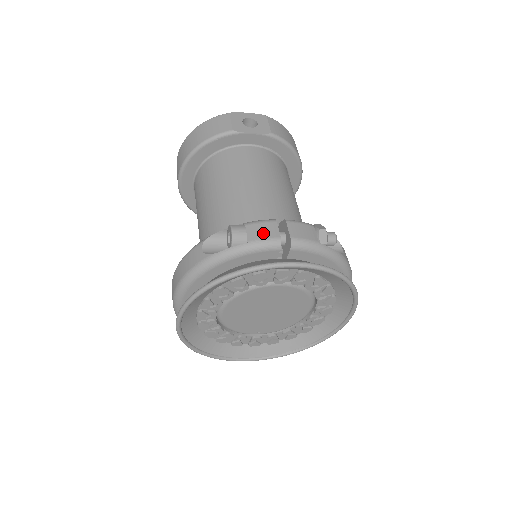
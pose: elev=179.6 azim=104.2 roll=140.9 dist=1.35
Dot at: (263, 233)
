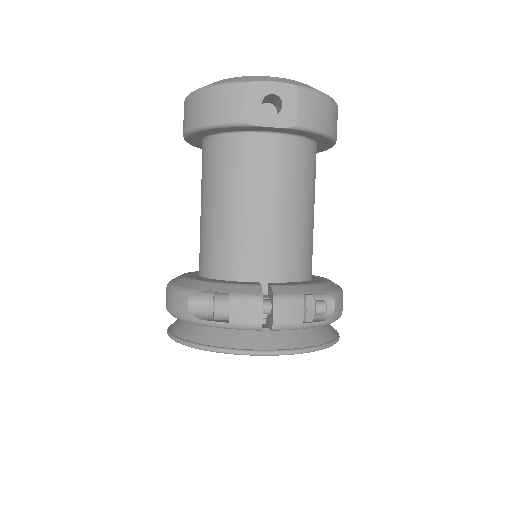
Dot at: (246, 316)
